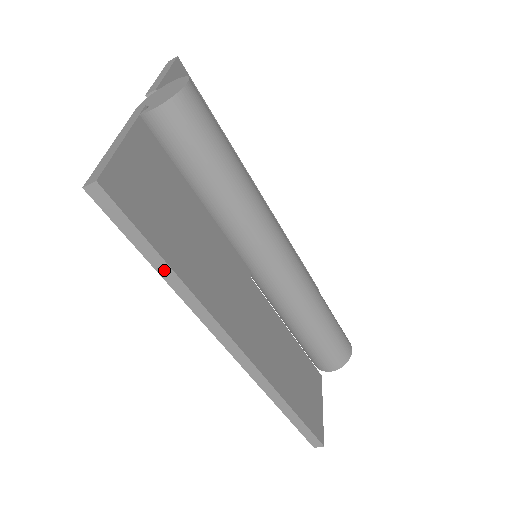
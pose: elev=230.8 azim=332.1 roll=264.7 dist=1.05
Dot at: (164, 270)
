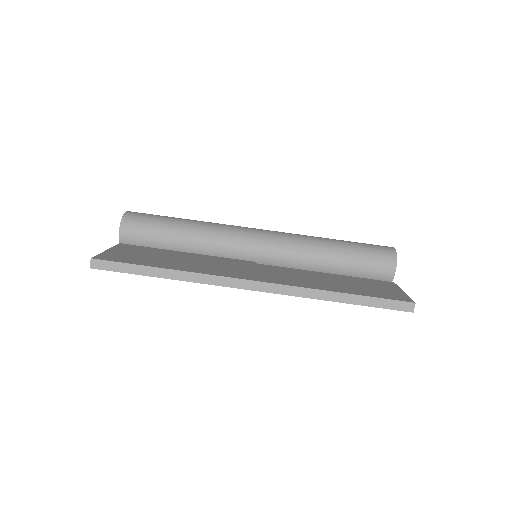
Dot at: (161, 273)
